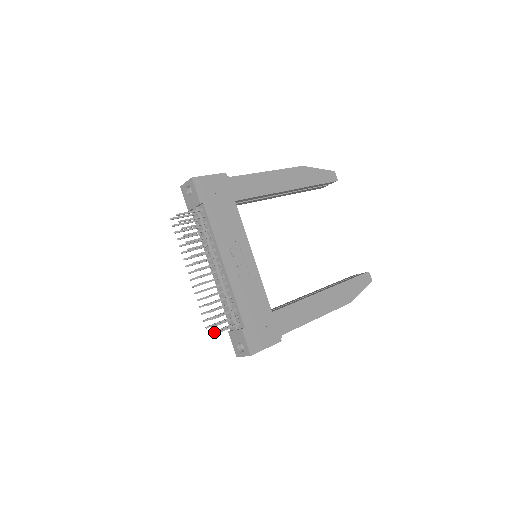
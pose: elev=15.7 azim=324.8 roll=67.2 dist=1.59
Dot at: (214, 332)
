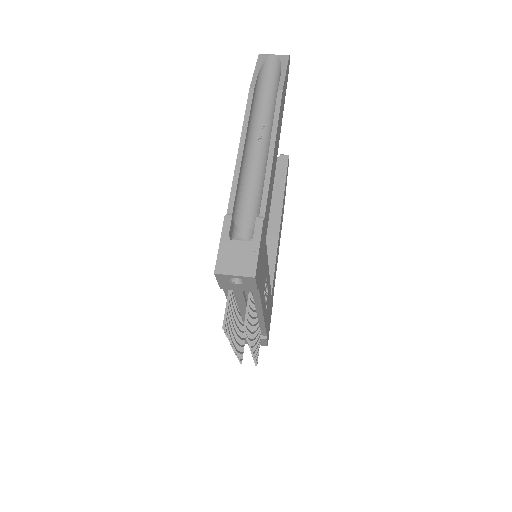
Dot at: occluded
